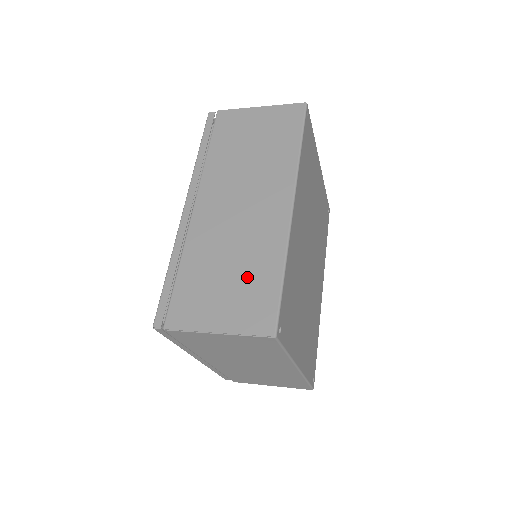
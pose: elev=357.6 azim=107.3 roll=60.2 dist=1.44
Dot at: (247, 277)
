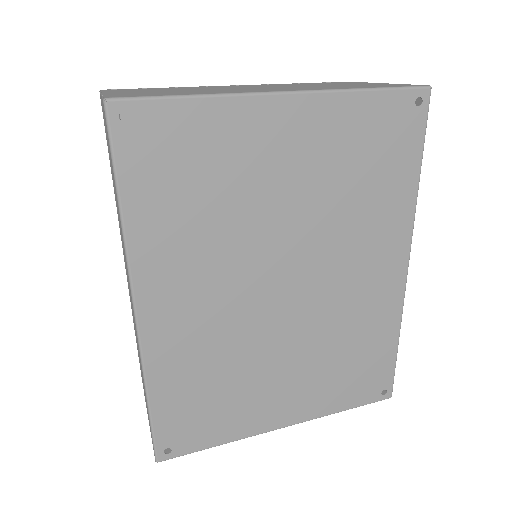
Dot at: occluded
